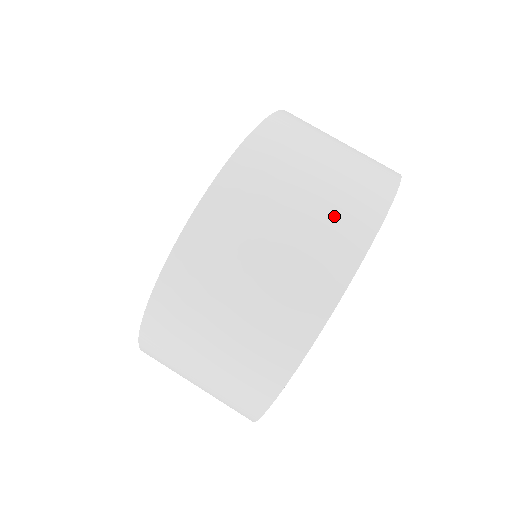
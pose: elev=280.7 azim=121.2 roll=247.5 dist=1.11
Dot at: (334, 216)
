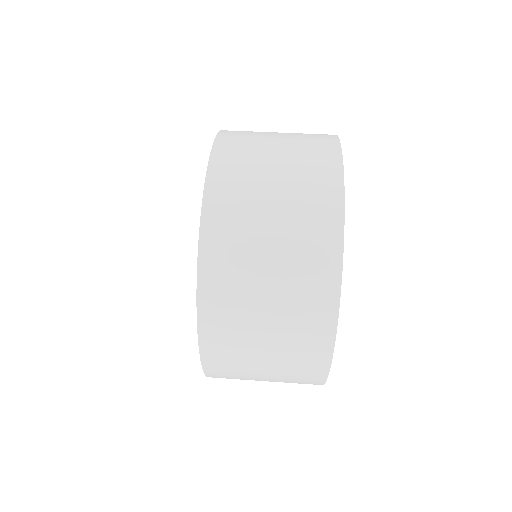
Dot at: occluded
